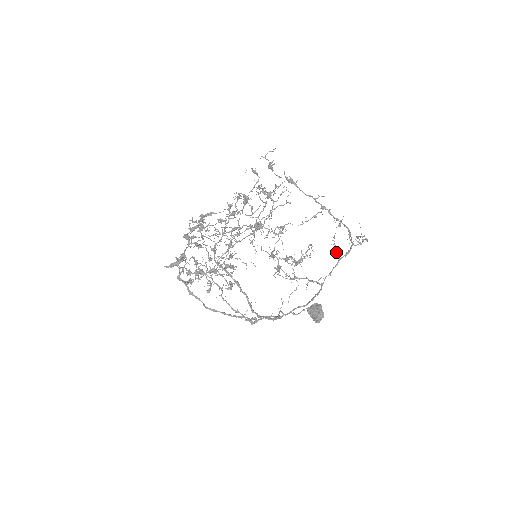
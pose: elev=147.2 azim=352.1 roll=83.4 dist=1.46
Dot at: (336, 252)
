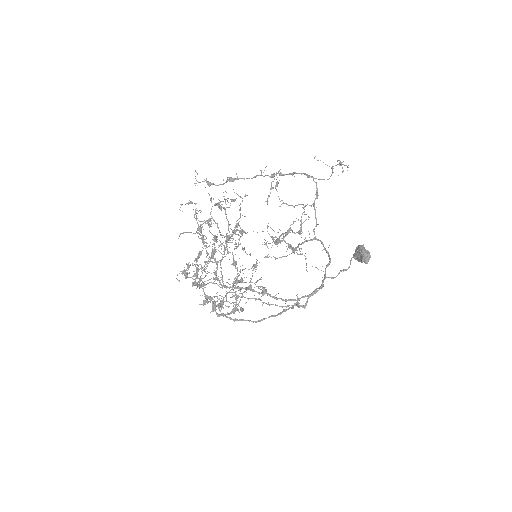
Dot at: occluded
